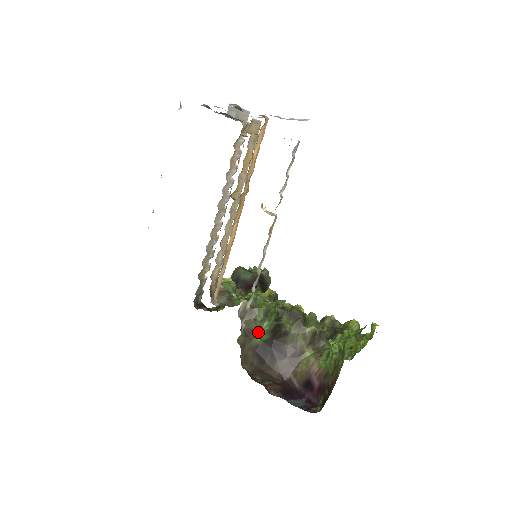
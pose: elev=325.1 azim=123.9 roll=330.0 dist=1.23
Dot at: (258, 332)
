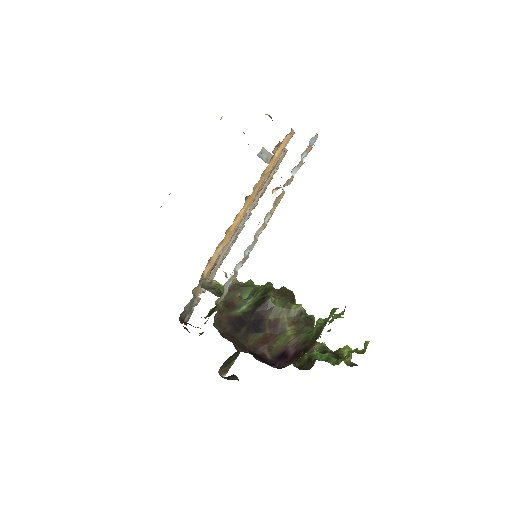
Dot at: (240, 306)
